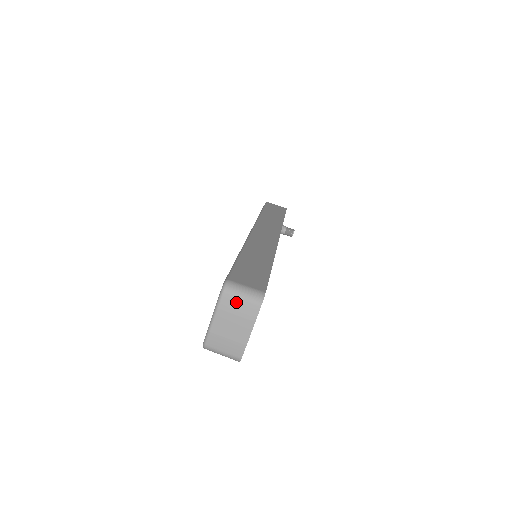
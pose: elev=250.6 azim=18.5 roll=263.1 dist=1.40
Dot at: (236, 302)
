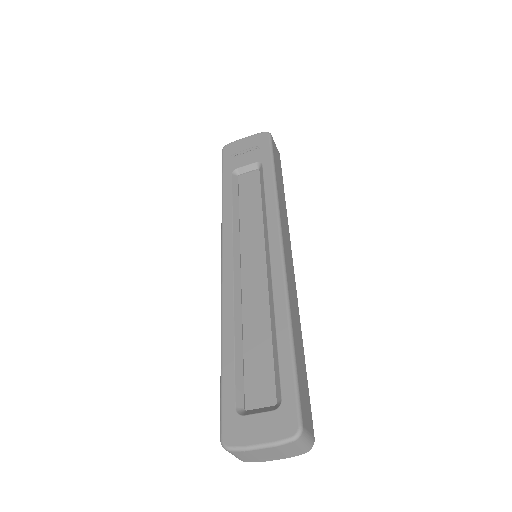
Dot at: (294, 448)
